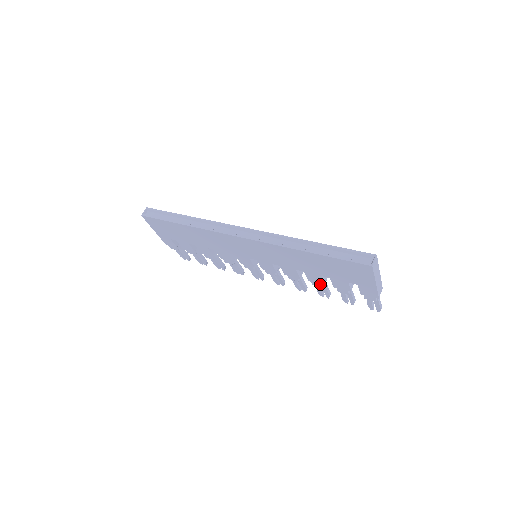
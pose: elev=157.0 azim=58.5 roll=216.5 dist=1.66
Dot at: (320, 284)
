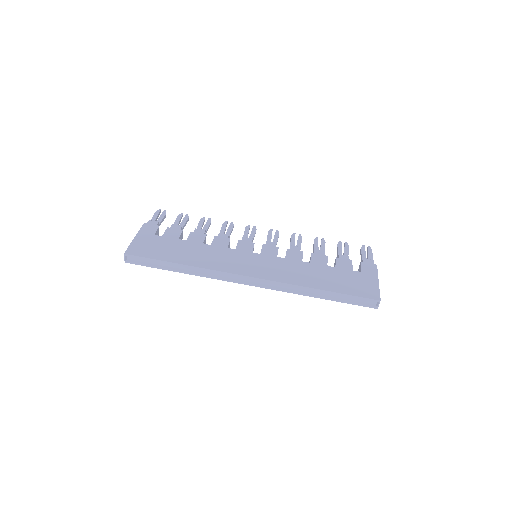
Dot at: occluded
